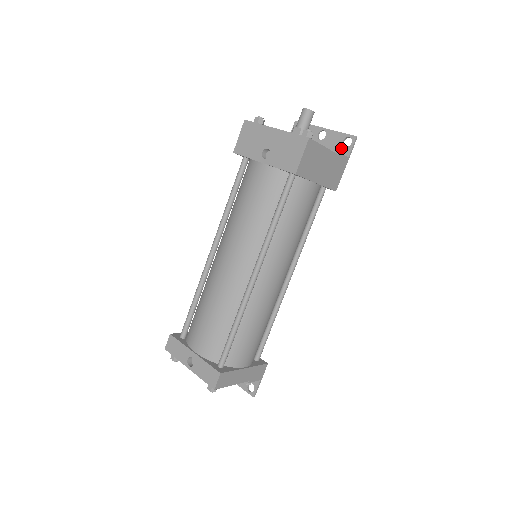
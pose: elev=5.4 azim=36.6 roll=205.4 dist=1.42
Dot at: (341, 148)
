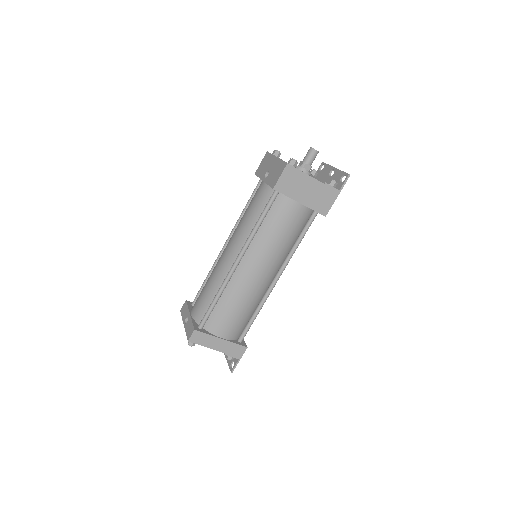
Dot at: (334, 181)
